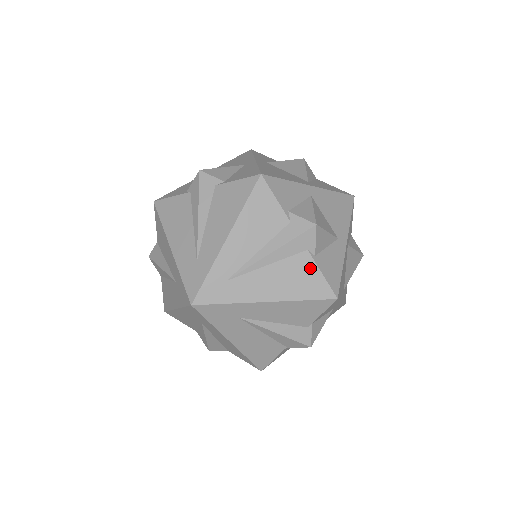
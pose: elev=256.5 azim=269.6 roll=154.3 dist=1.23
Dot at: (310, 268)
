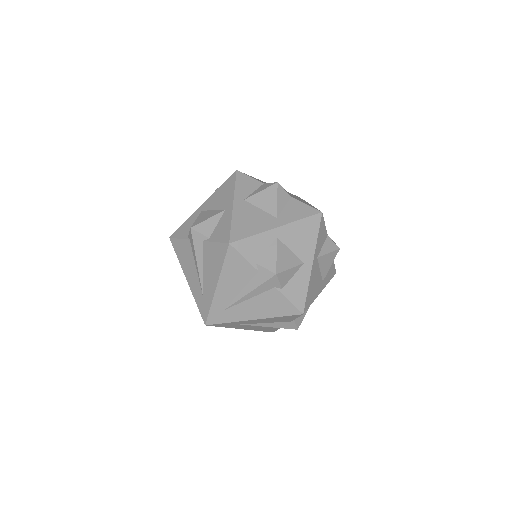
Dot at: (279, 298)
